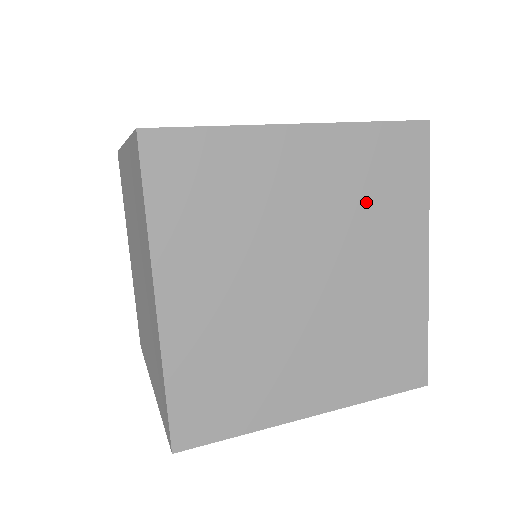
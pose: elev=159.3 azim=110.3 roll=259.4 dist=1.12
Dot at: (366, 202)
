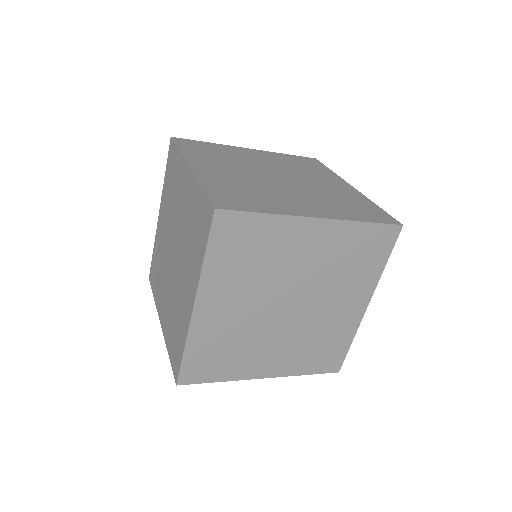
Dot at: (342, 268)
